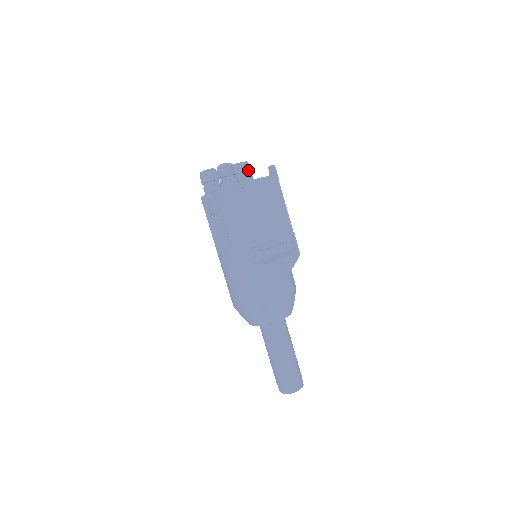
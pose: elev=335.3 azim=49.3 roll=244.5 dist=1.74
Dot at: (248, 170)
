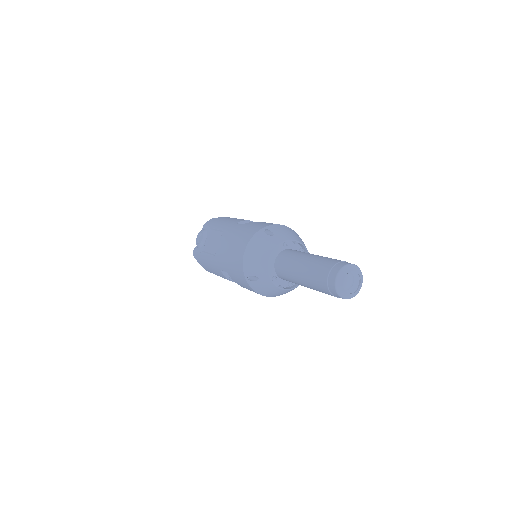
Dot at: occluded
